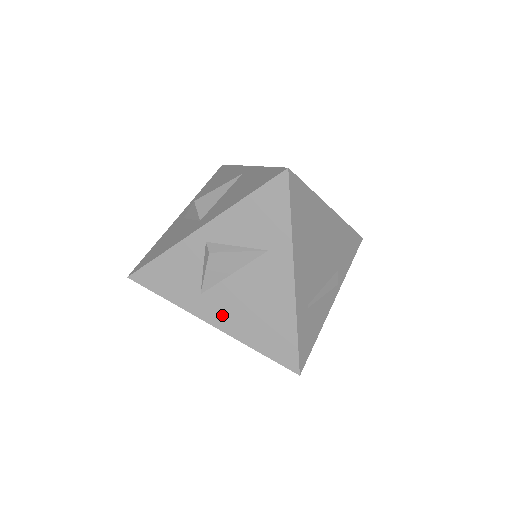
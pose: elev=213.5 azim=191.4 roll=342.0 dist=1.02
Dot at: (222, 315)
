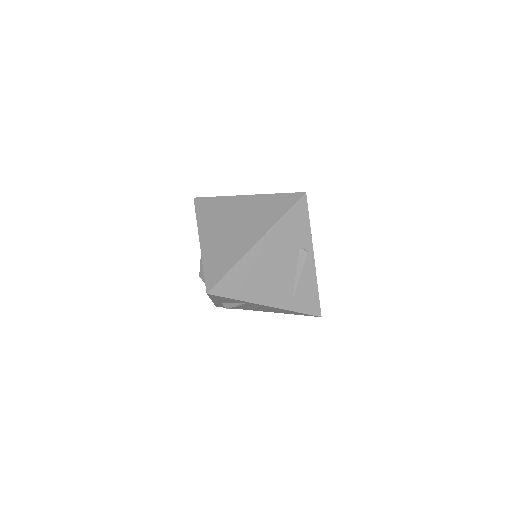
Dot at: occluded
